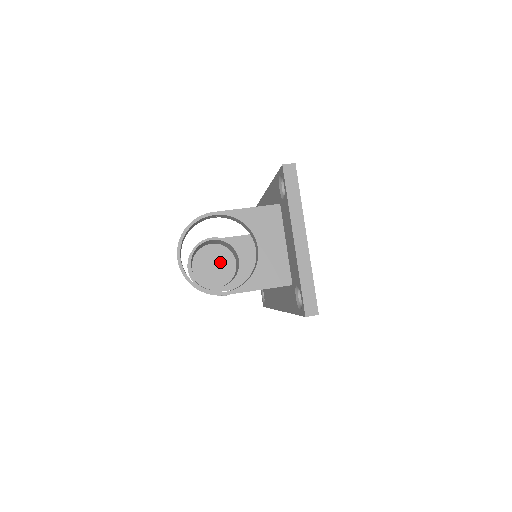
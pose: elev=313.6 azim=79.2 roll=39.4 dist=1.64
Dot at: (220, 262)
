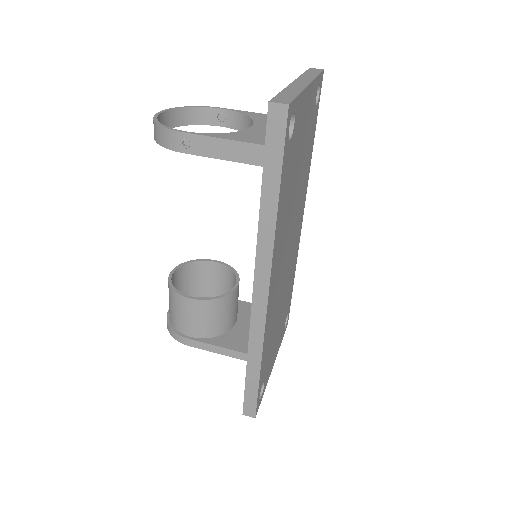
Dot at: occluded
